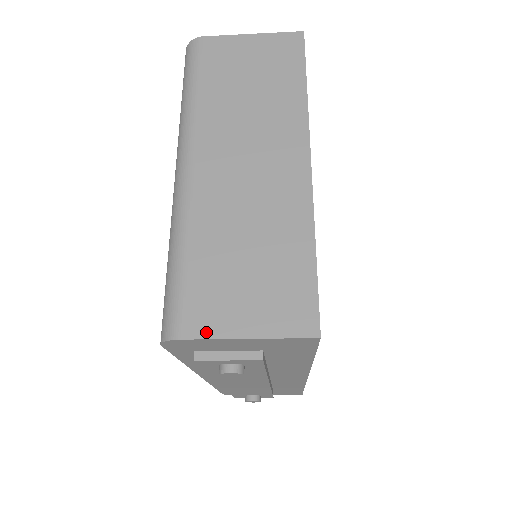
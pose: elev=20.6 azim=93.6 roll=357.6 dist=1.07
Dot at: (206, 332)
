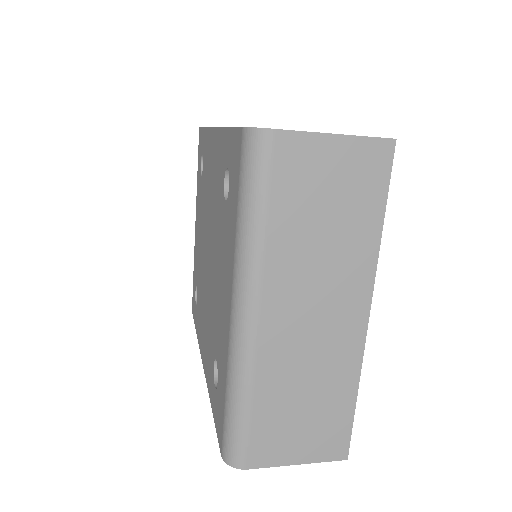
Dot at: (266, 463)
